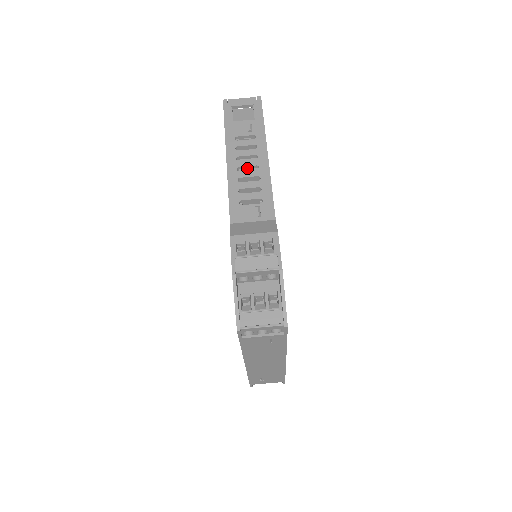
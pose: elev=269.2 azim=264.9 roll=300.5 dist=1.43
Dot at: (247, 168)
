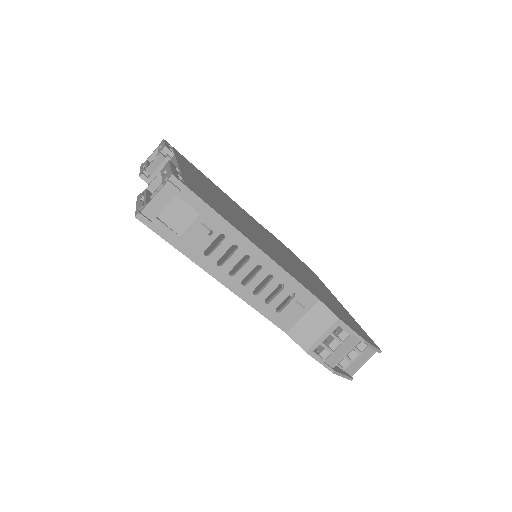
Dot at: (247, 273)
